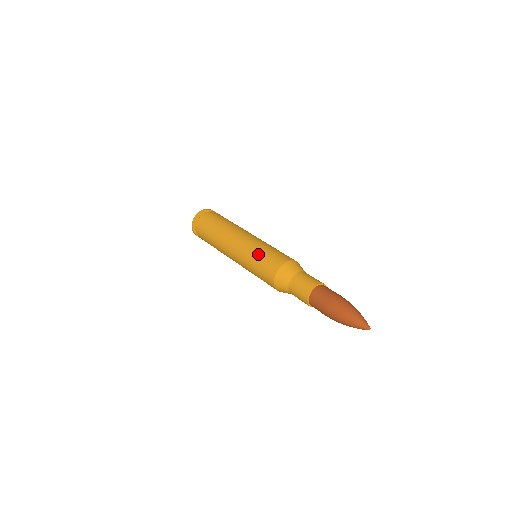
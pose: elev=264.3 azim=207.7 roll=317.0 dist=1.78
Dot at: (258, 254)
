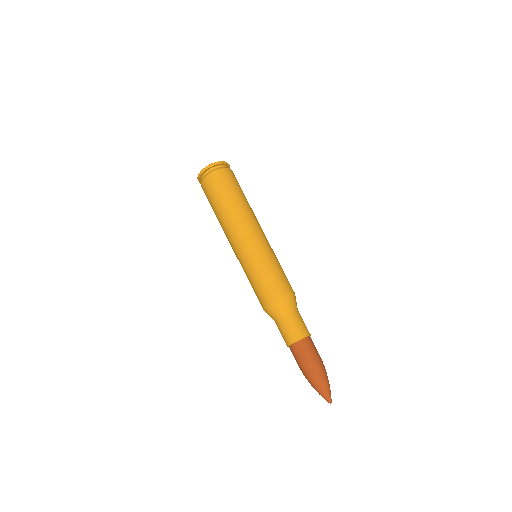
Dot at: (264, 267)
